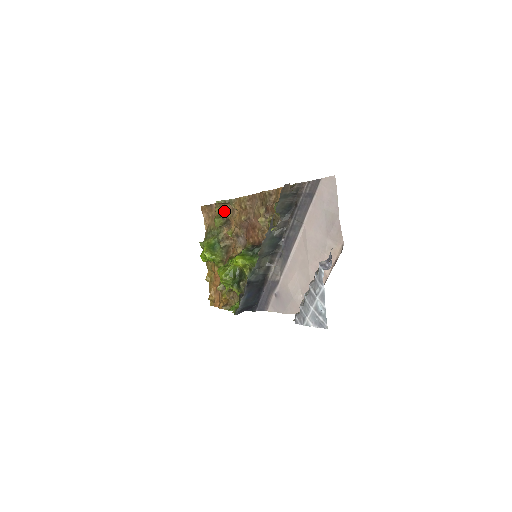
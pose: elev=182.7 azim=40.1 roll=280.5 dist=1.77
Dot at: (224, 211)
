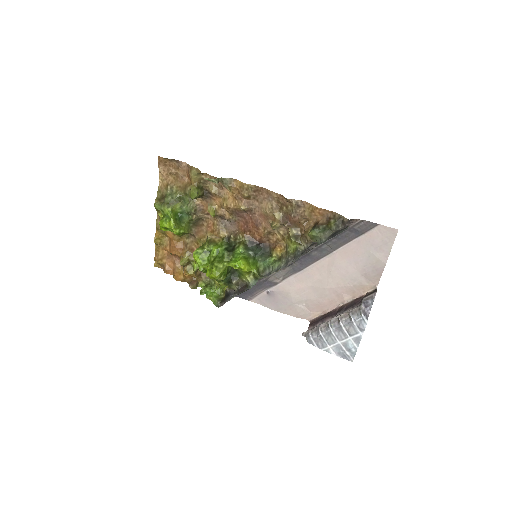
Dot at: (205, 181)
